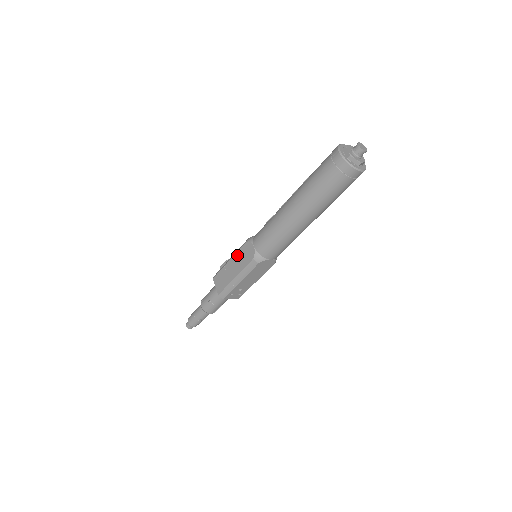
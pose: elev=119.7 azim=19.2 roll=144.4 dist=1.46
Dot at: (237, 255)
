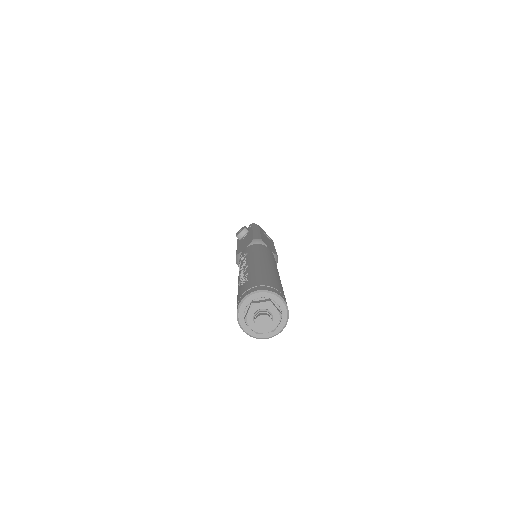
Dot at: occluded
